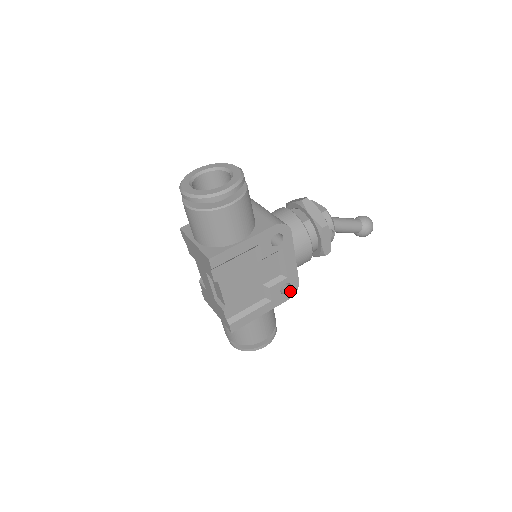
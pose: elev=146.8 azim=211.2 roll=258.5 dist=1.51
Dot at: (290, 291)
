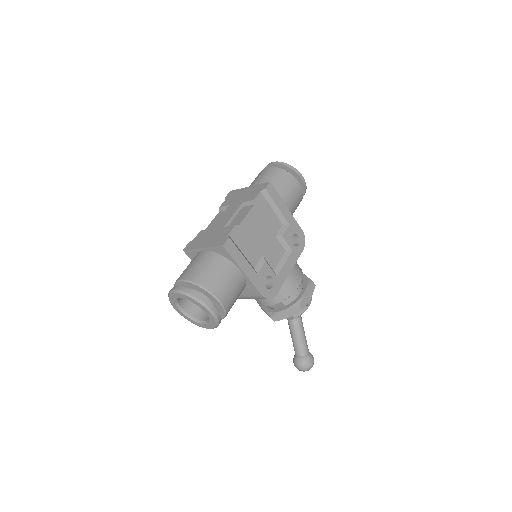
Dot at: (268, 291)
